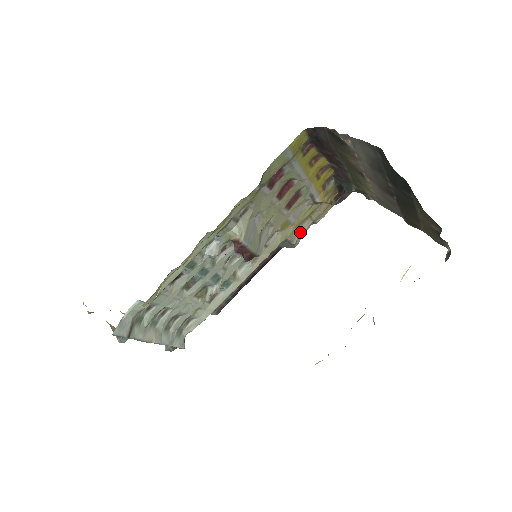
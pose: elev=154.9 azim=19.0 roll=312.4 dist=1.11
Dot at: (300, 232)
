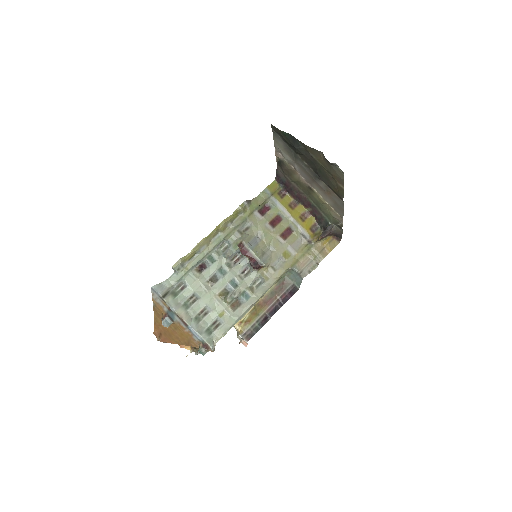
Dot at: (304, 266)
